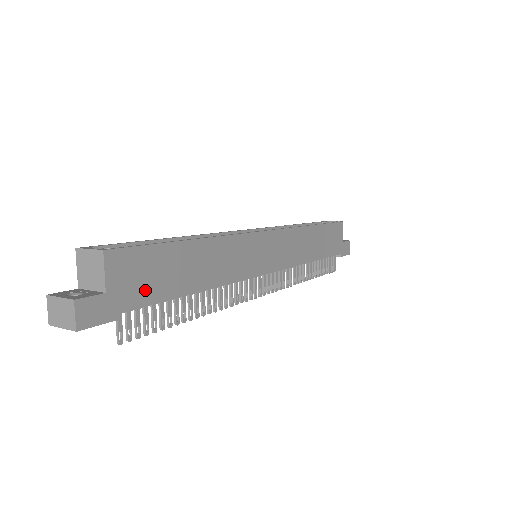
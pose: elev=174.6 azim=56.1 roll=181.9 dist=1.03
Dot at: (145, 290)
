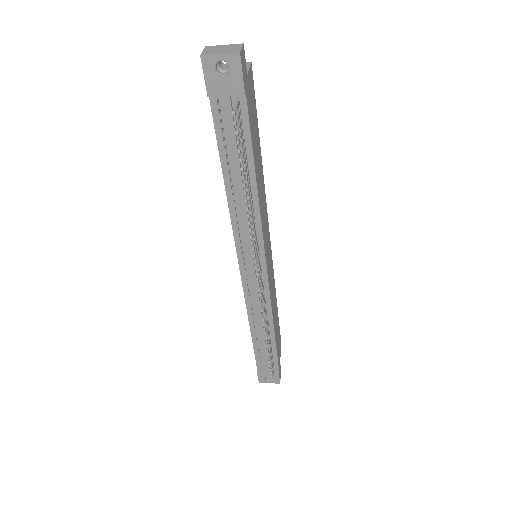
Dot at: (251, 117)
